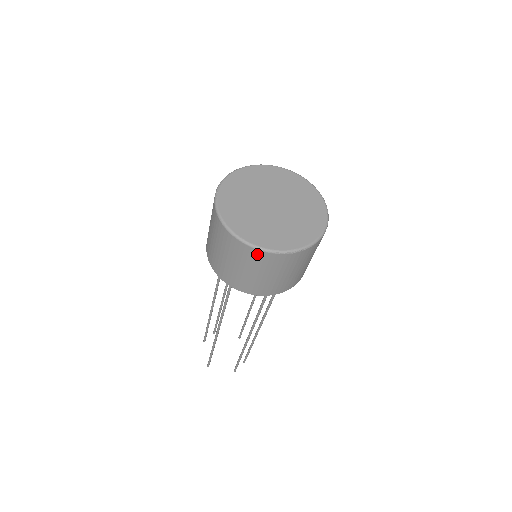
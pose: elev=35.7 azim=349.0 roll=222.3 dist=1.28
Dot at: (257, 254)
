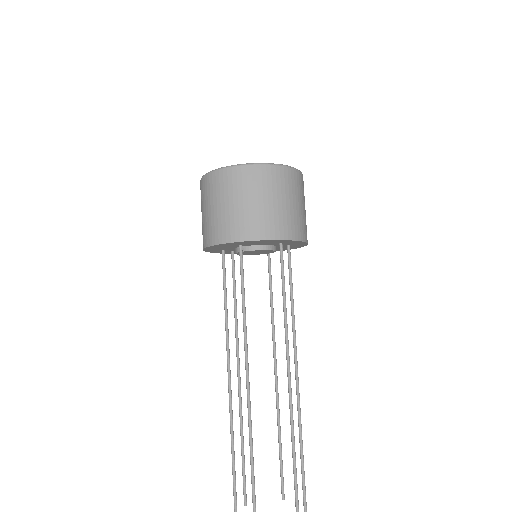
Dot at: (254, 171)
